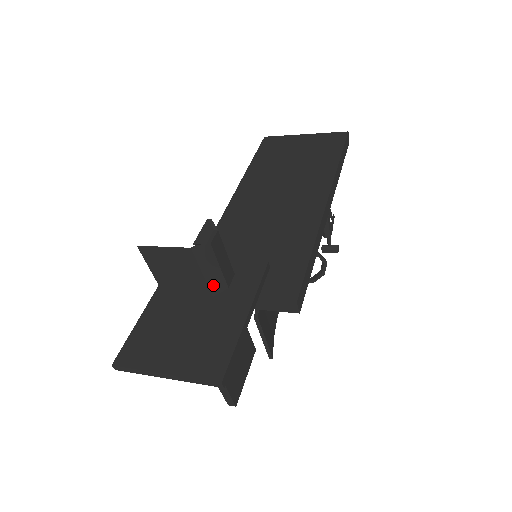
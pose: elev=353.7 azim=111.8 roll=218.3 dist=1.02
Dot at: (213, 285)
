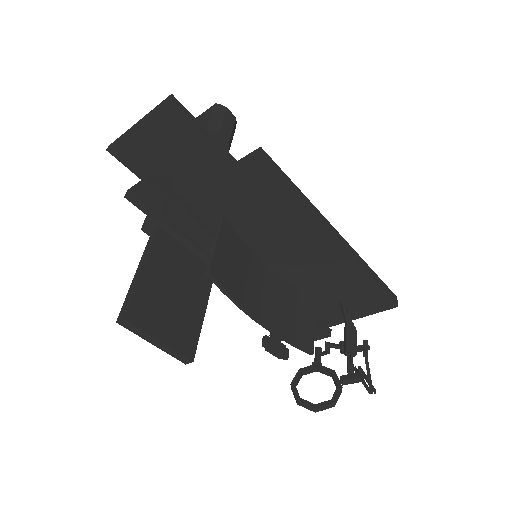
Dot at: (212, 125)
